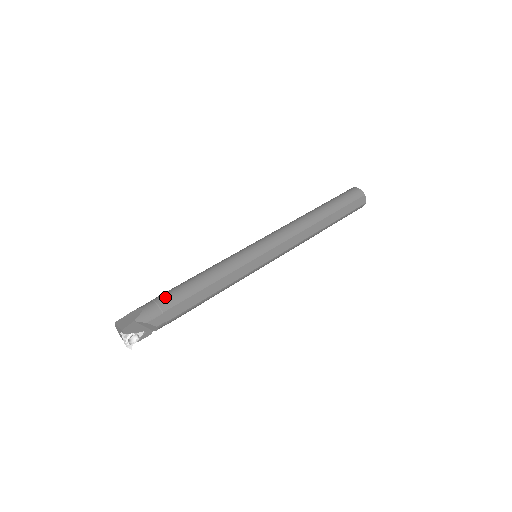
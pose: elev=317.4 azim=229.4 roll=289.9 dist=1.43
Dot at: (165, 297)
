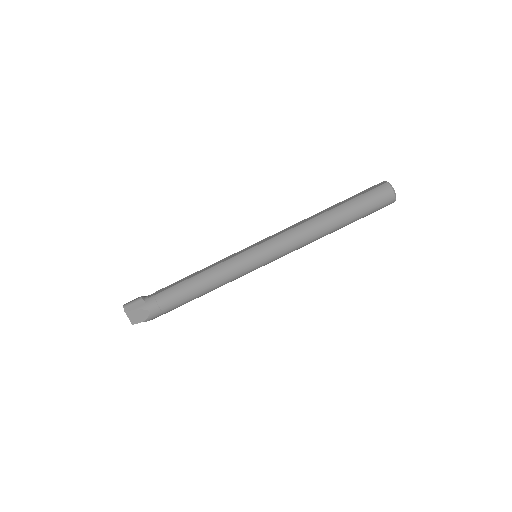
Dot at: (169, 306)
